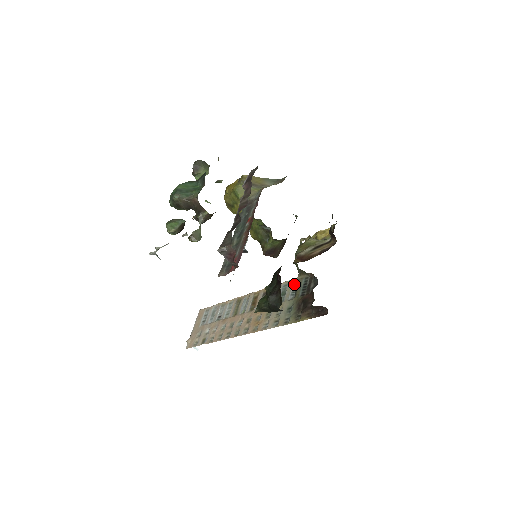
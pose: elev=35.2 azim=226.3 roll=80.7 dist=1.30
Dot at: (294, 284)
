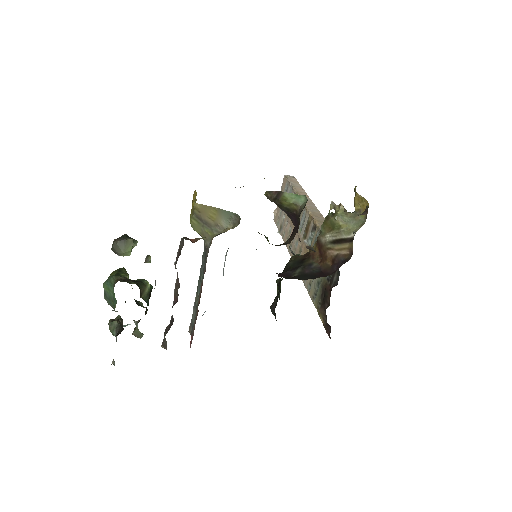
Dot at: occluded
